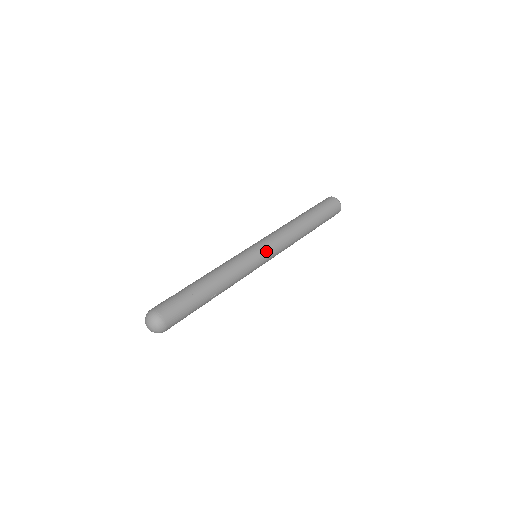
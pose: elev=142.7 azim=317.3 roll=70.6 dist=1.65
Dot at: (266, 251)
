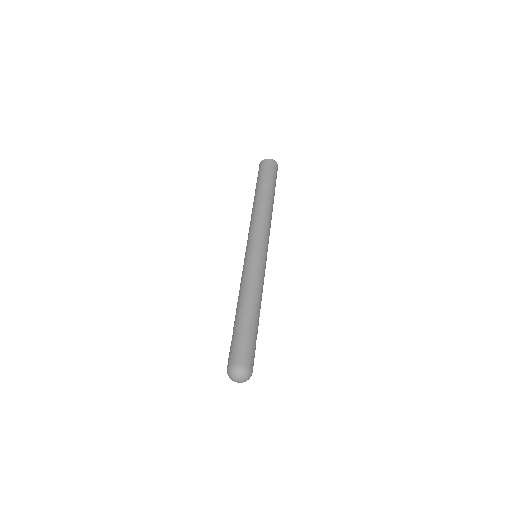
Dot at: (261, 246)
